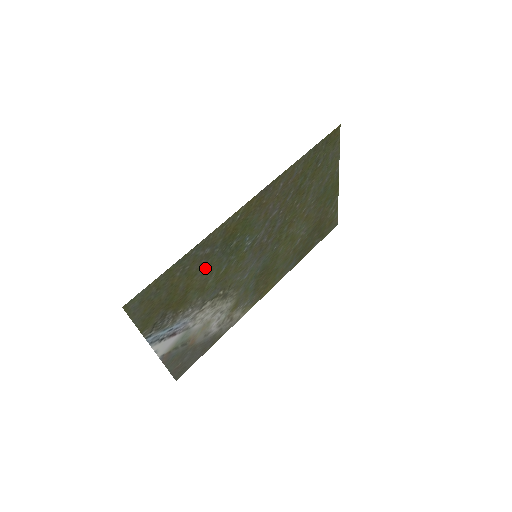
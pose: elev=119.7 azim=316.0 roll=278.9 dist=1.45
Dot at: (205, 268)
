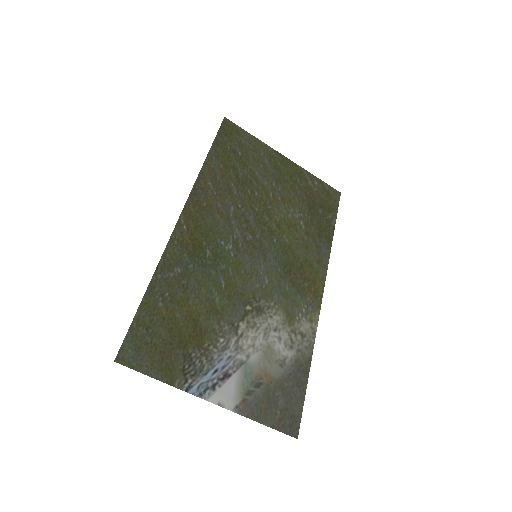
Dot at: (194, 289)
